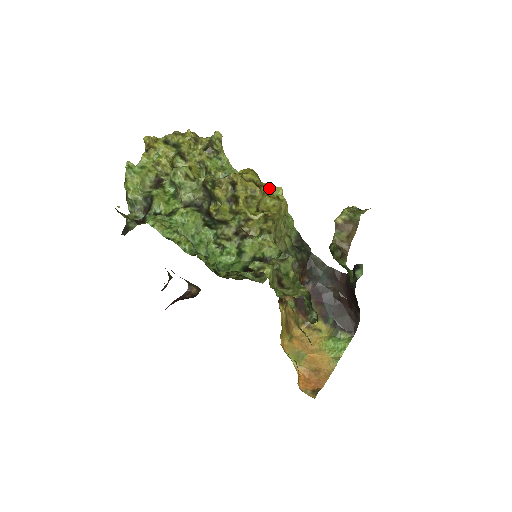
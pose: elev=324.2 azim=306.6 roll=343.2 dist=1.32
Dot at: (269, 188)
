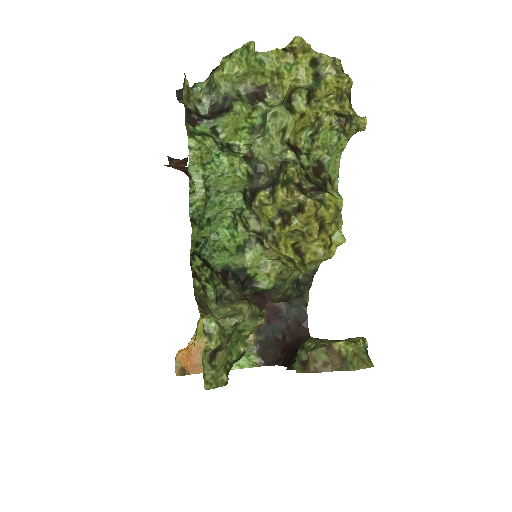
Dot at: (336, 227)
